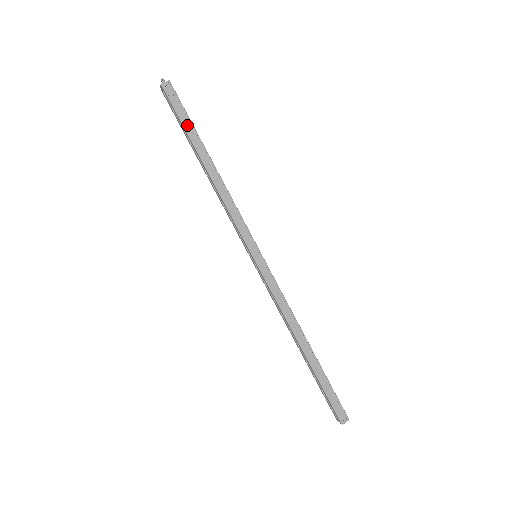
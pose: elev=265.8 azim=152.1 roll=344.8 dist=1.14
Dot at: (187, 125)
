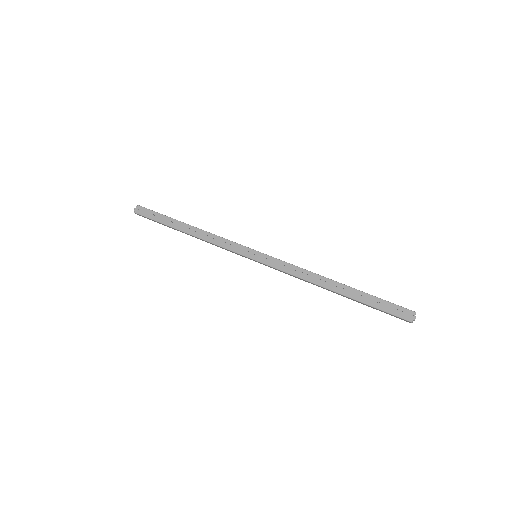
Dot at: (165, 216)
